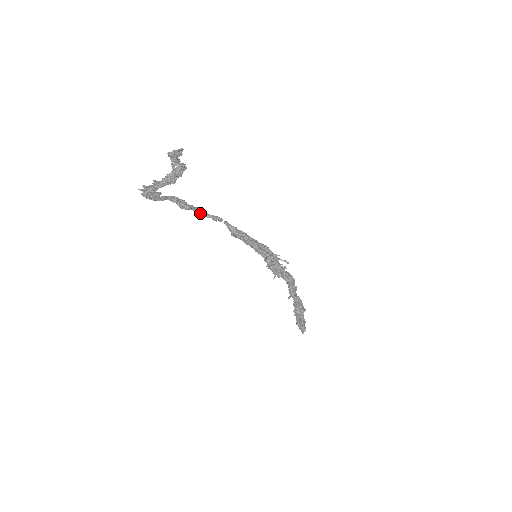
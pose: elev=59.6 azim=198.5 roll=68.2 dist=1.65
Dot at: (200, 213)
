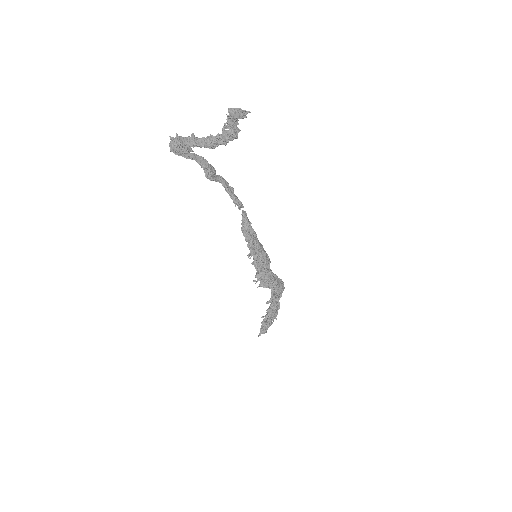
Dot at: (225, 188)
